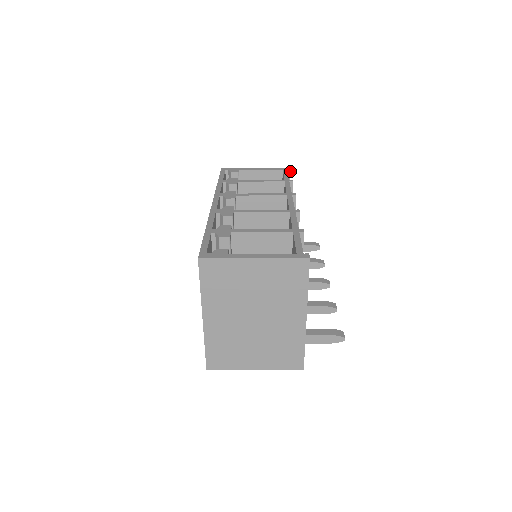
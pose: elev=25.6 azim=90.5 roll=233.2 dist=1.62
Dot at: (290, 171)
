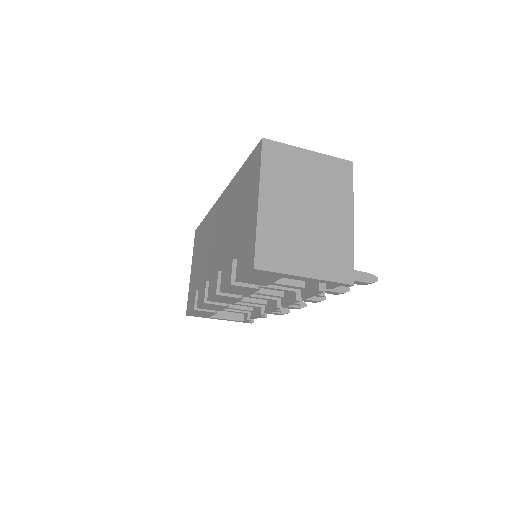
Dot at: occluded
